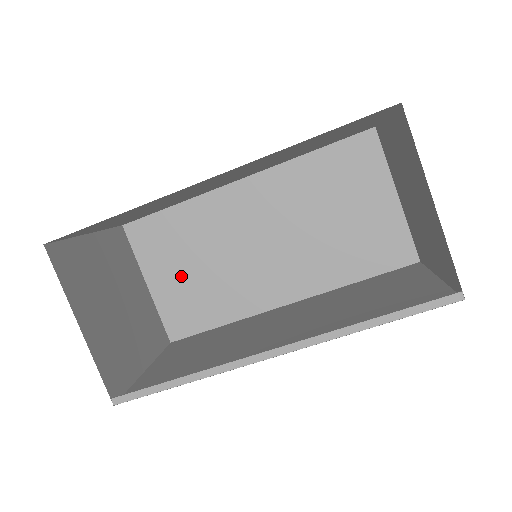
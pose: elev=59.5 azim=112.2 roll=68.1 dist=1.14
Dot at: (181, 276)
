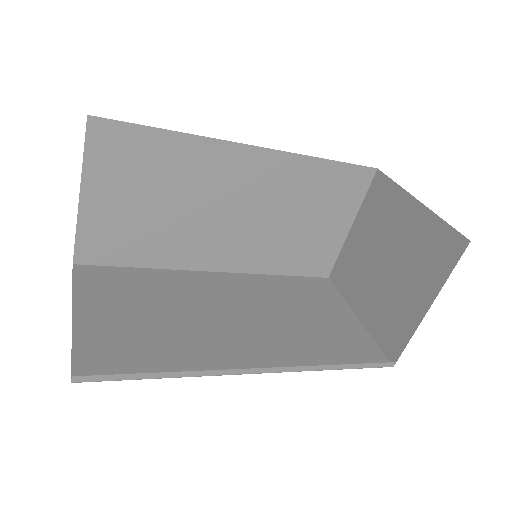
Dot at: (128, 205)
